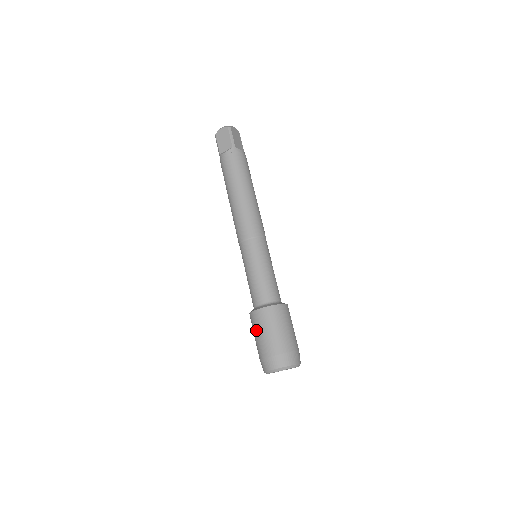
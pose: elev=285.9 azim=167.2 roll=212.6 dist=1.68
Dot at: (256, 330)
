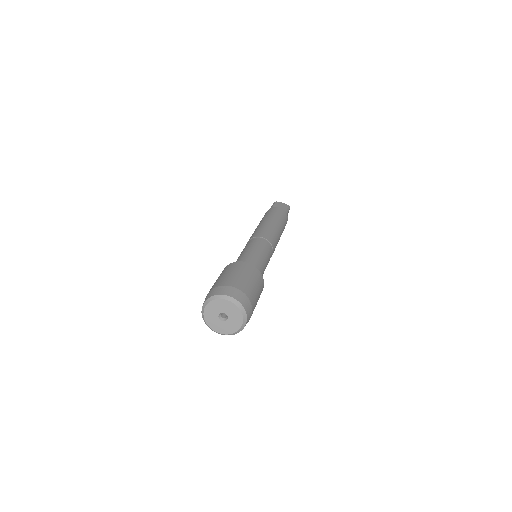
Dot at: occluded
